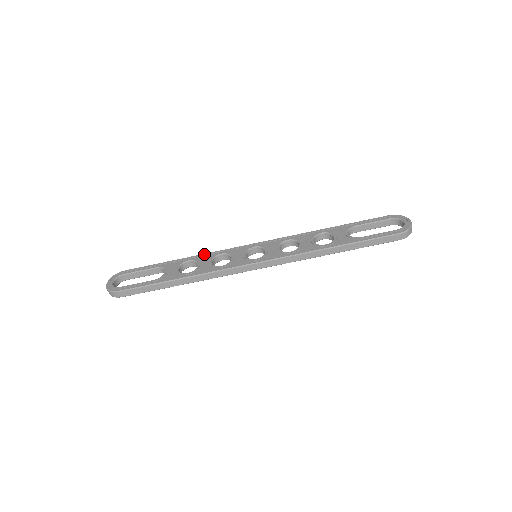
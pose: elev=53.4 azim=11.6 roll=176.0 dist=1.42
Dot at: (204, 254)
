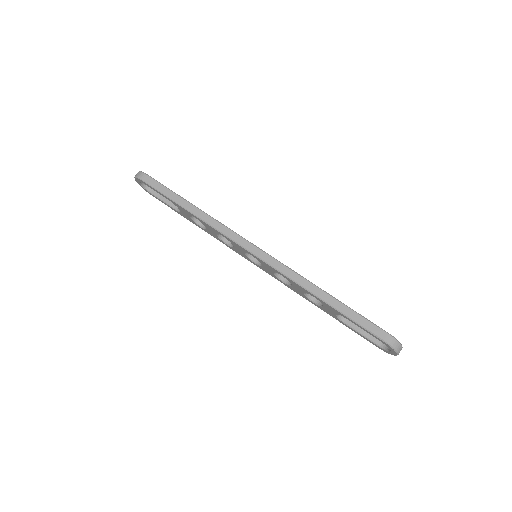
Dot at: occluded
